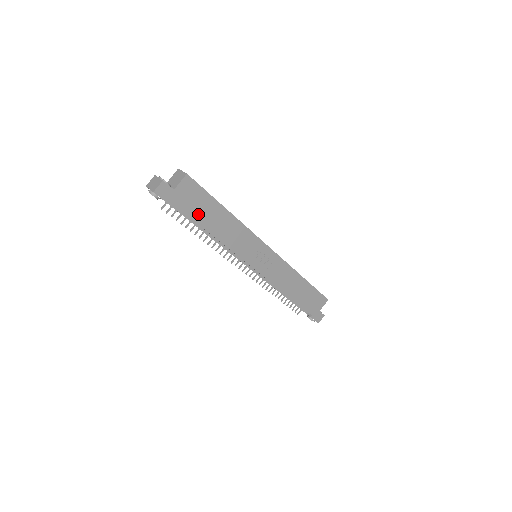
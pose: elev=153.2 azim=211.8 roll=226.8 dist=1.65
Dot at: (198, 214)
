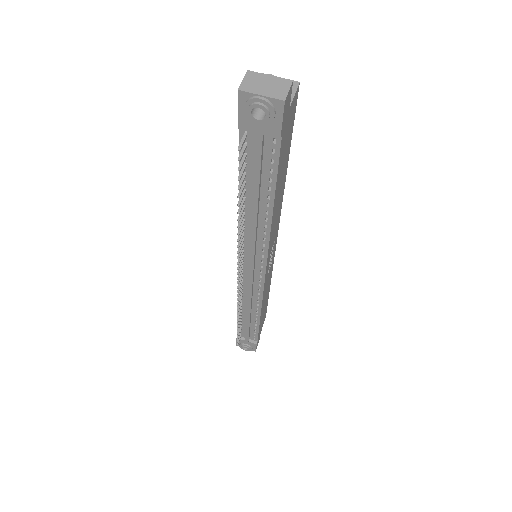
Dot at: (280, 168)
